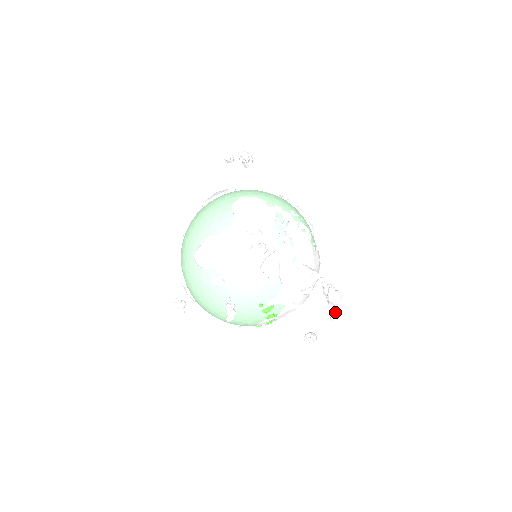
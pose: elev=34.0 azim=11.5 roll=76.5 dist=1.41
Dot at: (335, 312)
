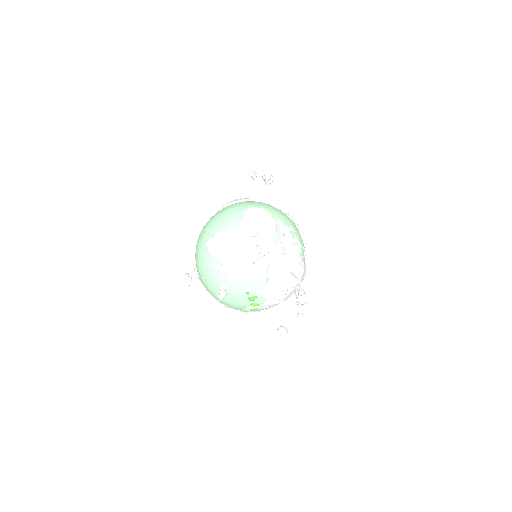
Dot at: (301, 311)
